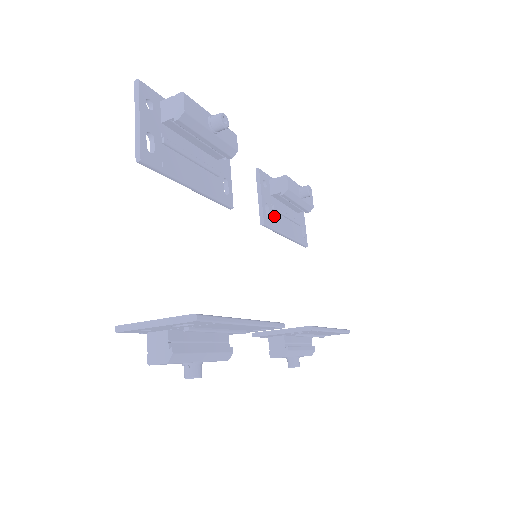
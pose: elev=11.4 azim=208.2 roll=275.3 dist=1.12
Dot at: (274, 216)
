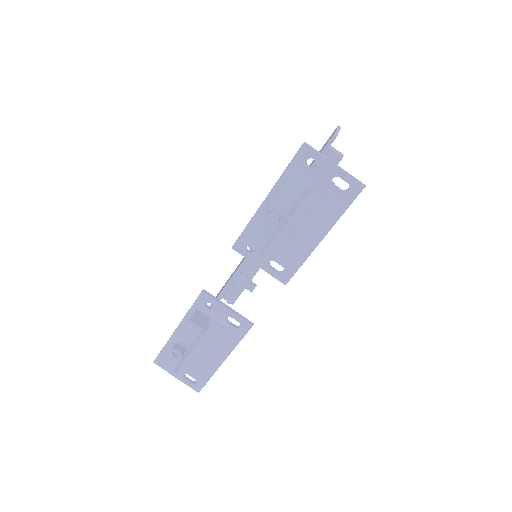
Dot at: occluded
